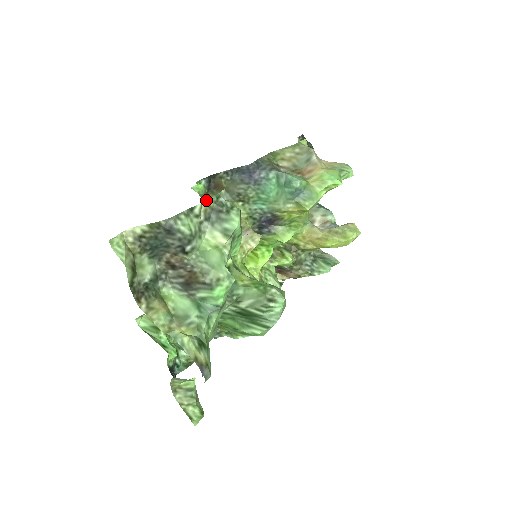
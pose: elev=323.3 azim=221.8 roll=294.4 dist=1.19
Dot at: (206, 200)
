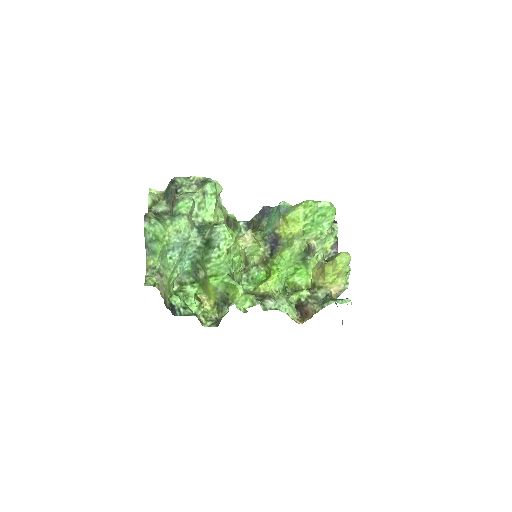
Dot at: (199, 177)
